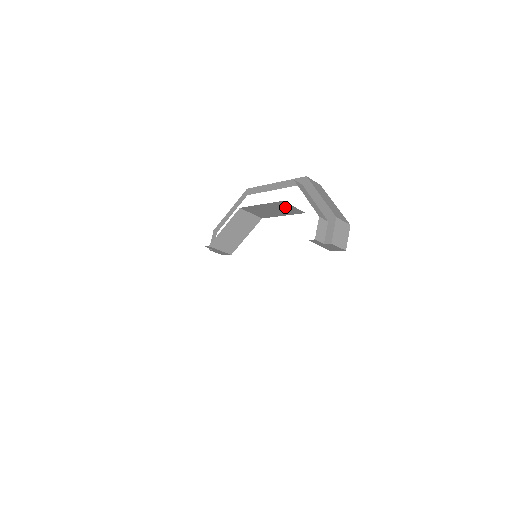
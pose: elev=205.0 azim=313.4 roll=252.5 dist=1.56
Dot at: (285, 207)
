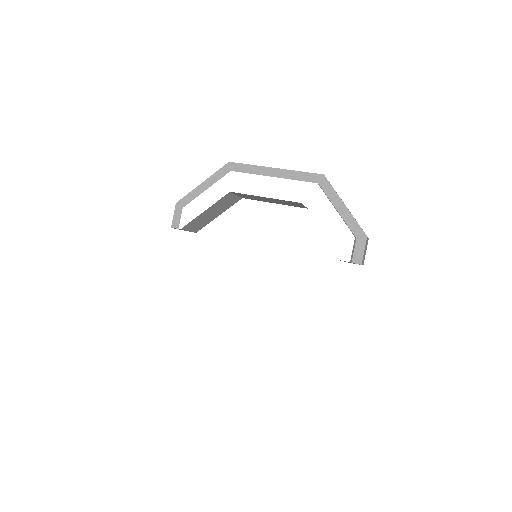
Dot at: (292, 203)
